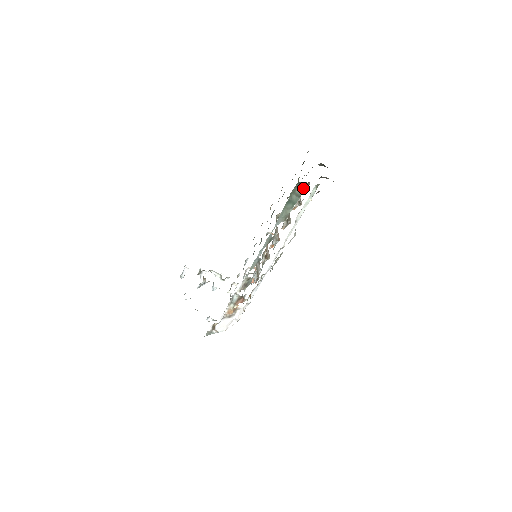
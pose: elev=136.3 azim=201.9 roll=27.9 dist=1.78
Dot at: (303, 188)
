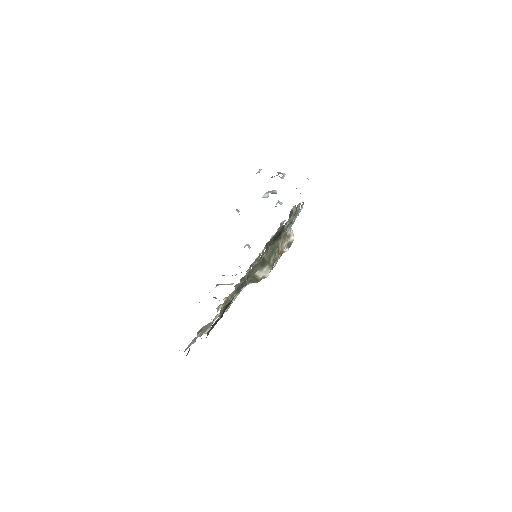
Dot at: occluded
